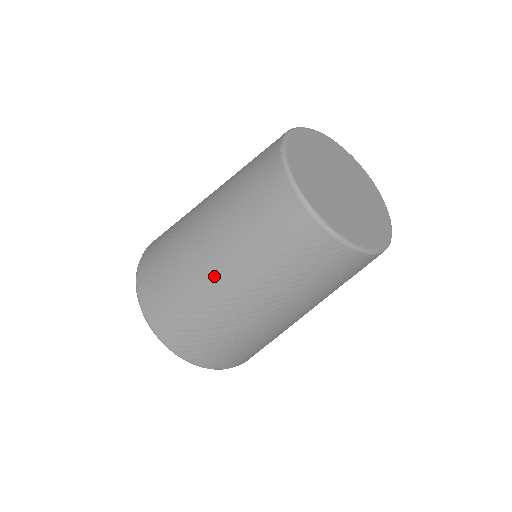
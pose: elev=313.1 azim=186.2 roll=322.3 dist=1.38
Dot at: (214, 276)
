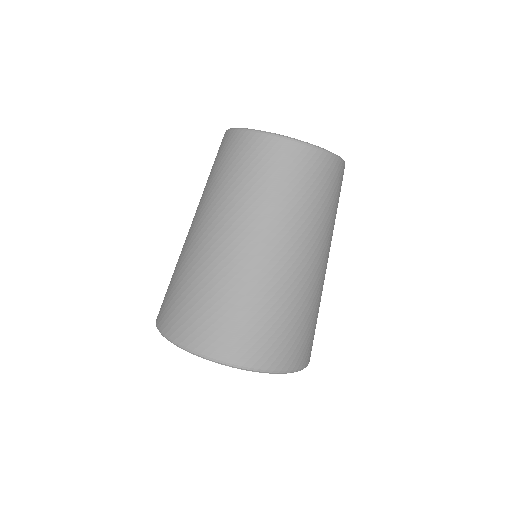
Dot at: (284, 260)
